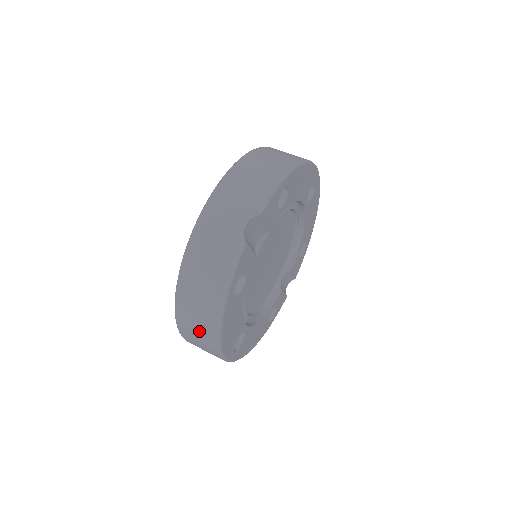
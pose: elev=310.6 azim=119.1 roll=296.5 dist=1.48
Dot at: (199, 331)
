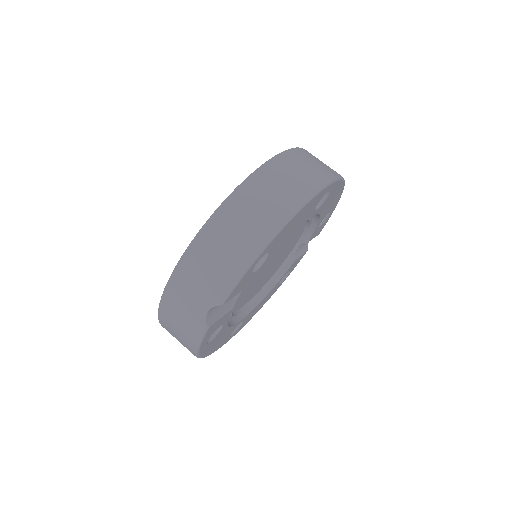
Dot at: occluded
